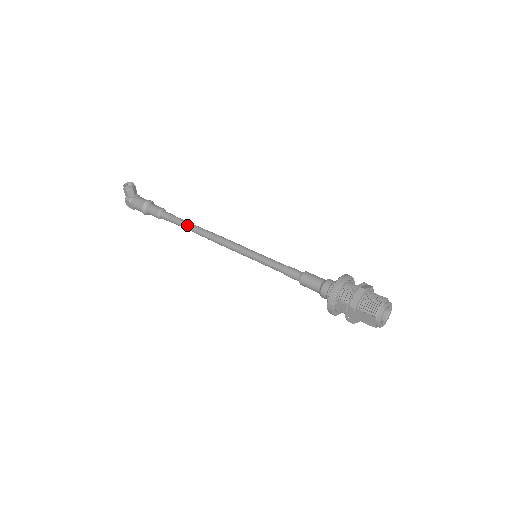
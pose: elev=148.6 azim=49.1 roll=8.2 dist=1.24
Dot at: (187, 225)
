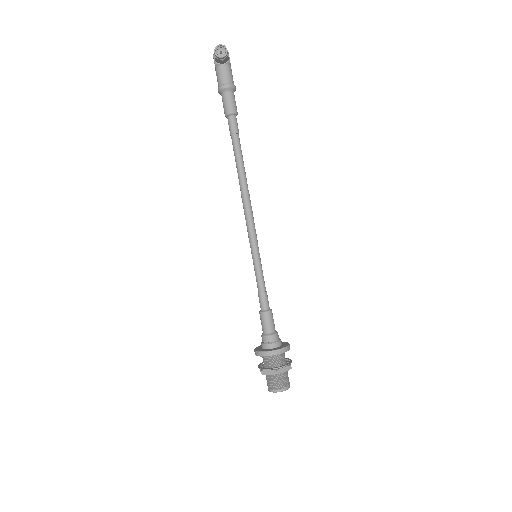
Dot at: (237, 162)
